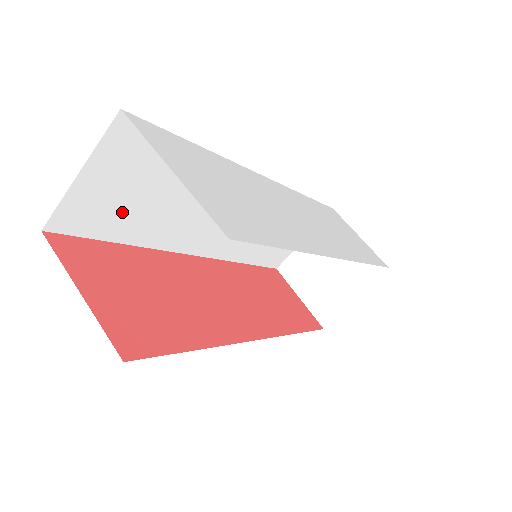
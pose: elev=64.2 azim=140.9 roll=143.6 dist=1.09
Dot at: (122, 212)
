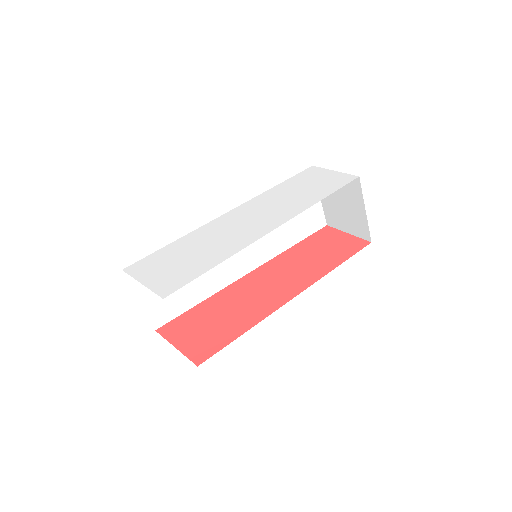
Dot at: (178, 295)
